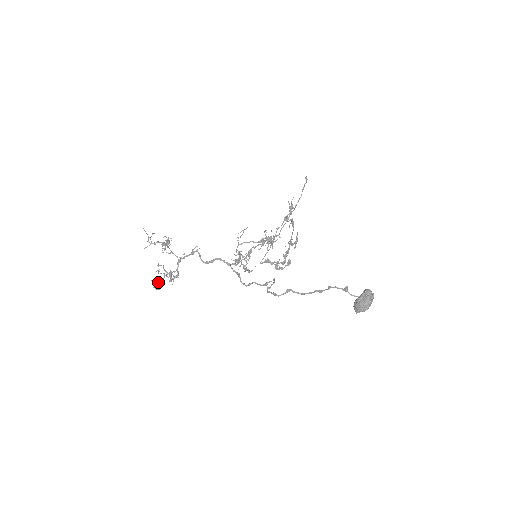
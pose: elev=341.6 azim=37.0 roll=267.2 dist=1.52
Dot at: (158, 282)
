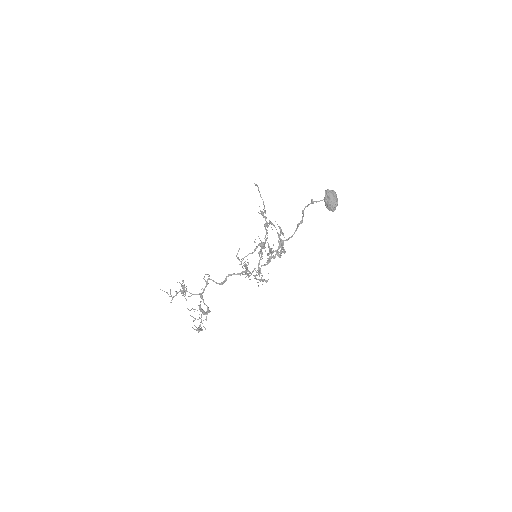
Dot at: (199, 326)
